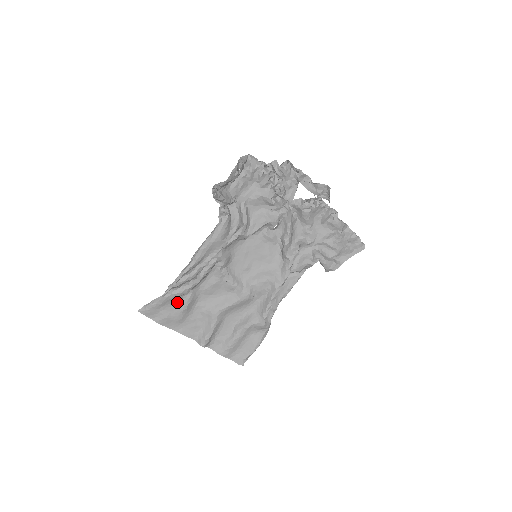
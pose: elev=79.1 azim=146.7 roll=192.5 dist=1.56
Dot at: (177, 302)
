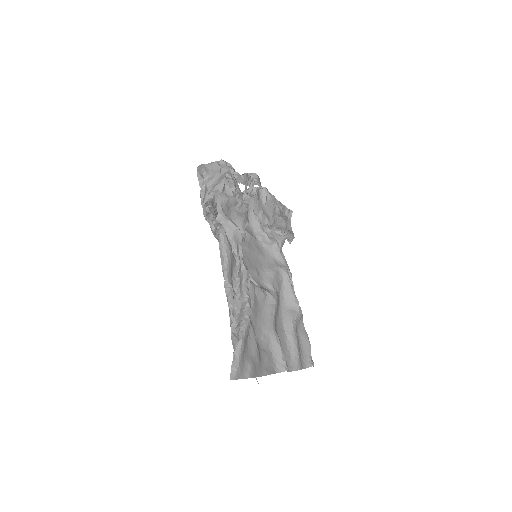
Dot at: (248, 340)
